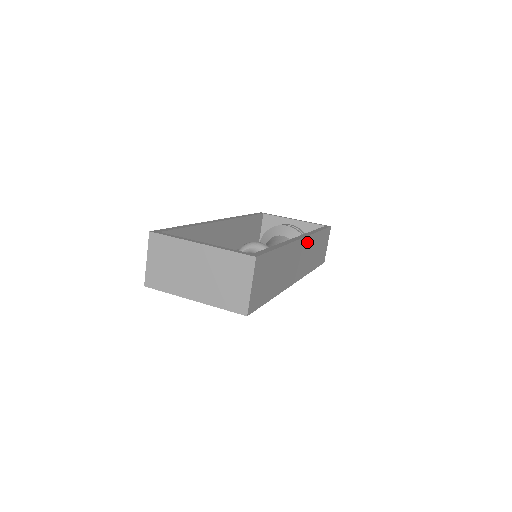
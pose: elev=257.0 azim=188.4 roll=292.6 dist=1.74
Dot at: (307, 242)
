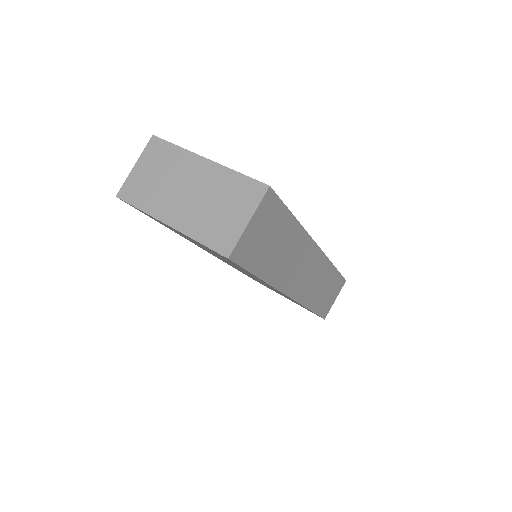
Dot at: (321, 261)
